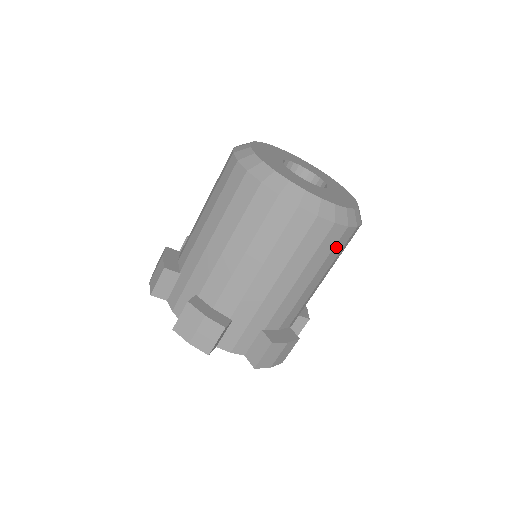
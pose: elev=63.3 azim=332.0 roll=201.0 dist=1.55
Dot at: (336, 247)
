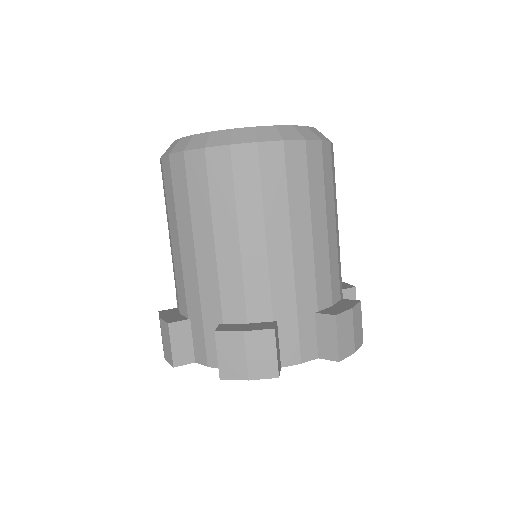
Dot at: (240, 178)
